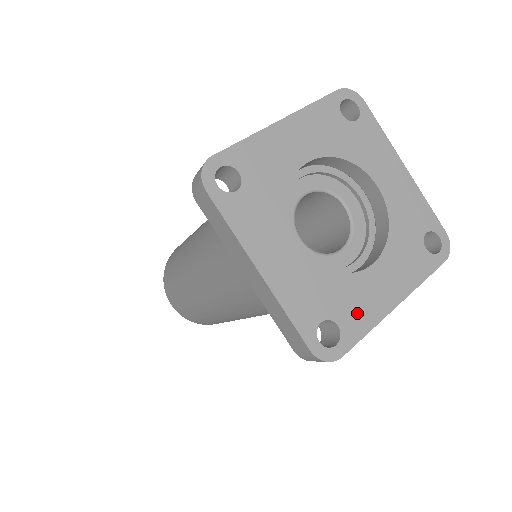
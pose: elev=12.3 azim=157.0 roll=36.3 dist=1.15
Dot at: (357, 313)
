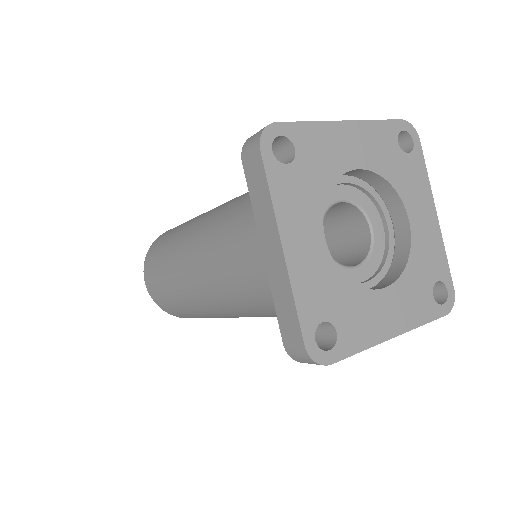
Dot at: (357, 328)
